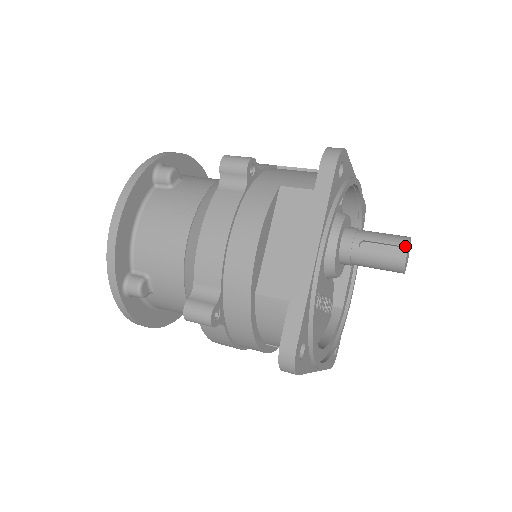
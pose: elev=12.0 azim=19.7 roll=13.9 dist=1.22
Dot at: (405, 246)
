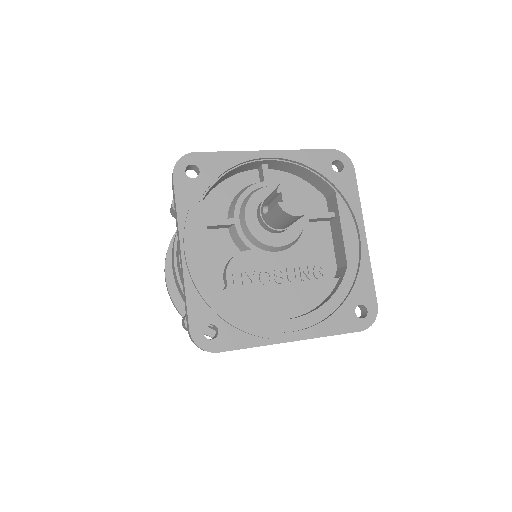
Dot at: (275, 193)
